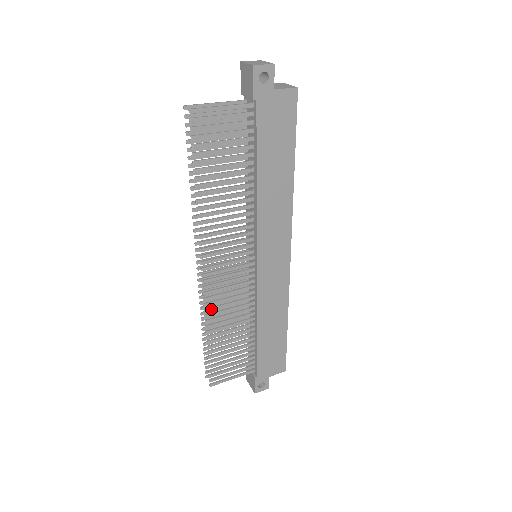
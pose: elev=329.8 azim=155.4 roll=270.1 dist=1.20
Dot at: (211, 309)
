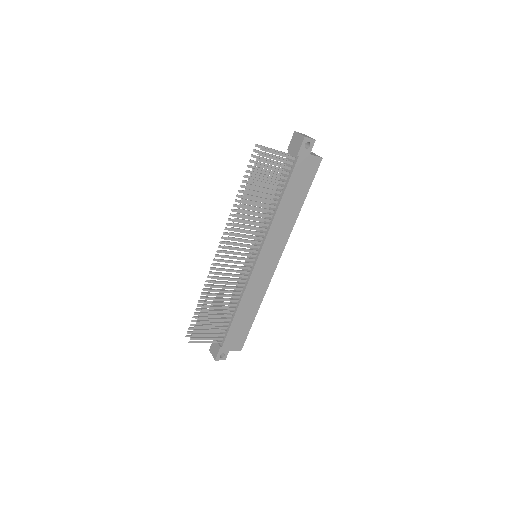
Dot at: (216, 282)
